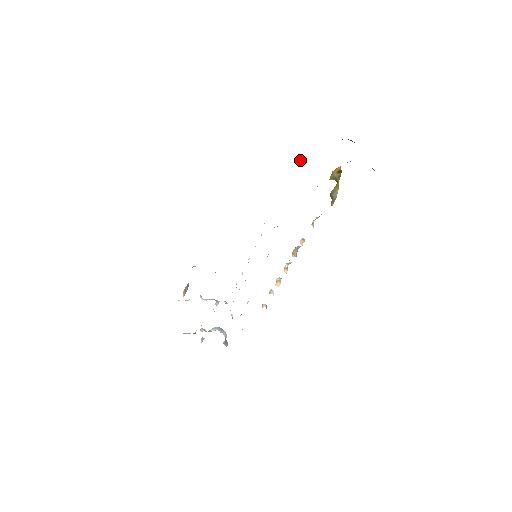
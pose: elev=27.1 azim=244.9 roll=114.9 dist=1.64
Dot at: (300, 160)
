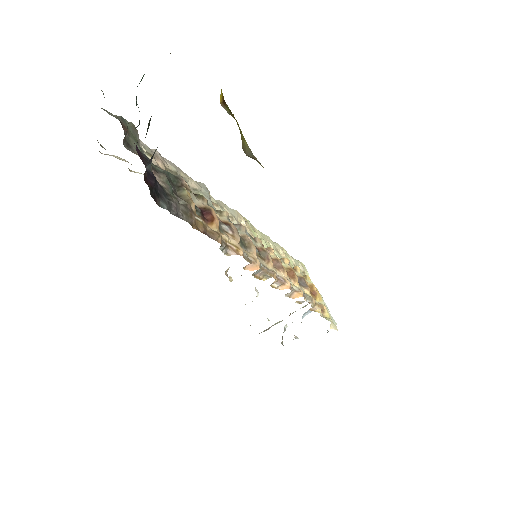
Dot at: (143, 150)
